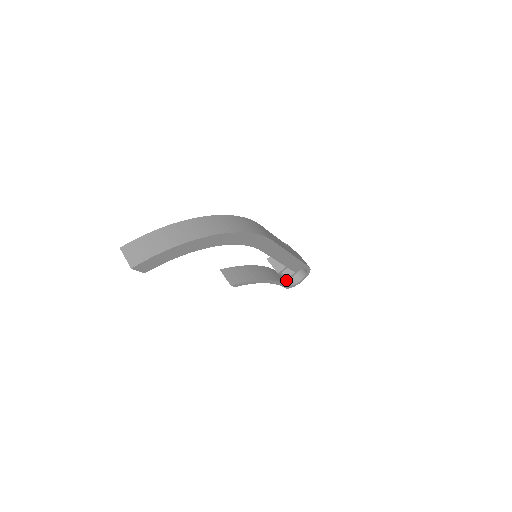
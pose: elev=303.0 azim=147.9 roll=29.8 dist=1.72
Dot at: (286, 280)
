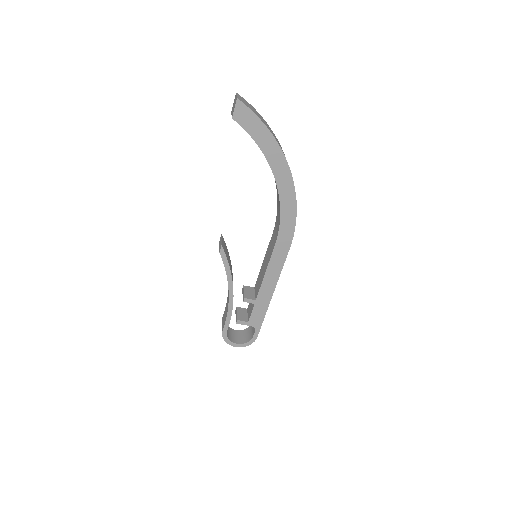
Dot at: occluded
